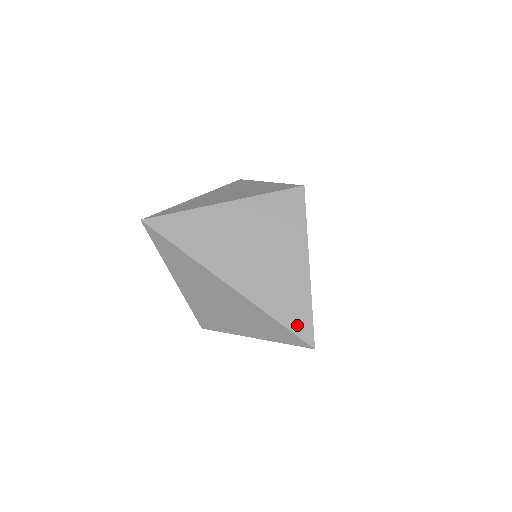
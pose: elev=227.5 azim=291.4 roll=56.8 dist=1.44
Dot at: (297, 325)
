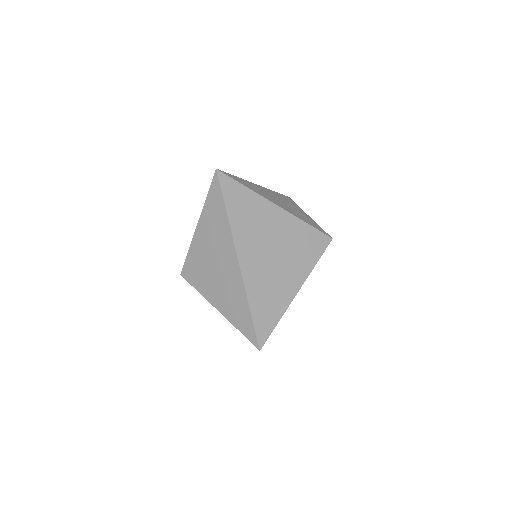
Dot at: (261, 325)
